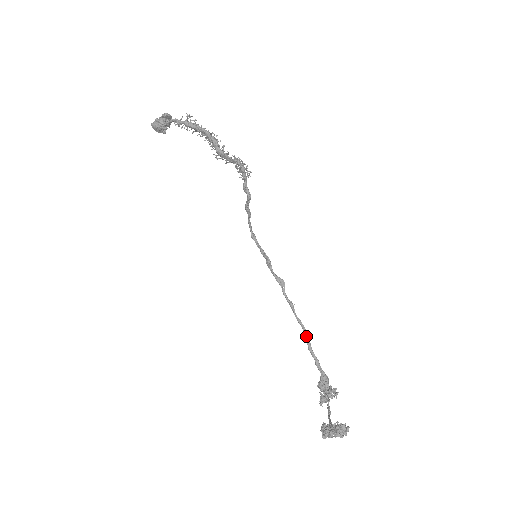
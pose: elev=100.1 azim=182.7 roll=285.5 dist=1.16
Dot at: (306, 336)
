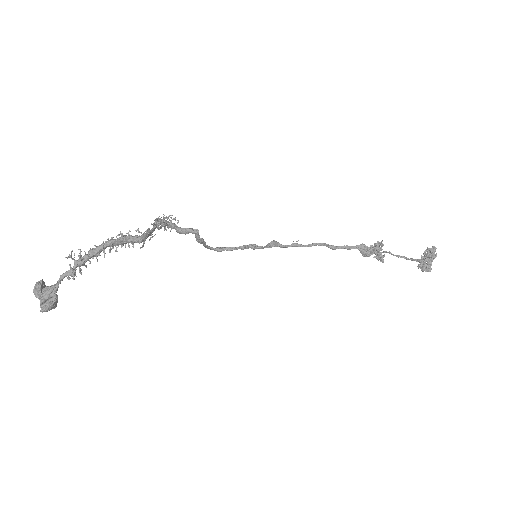
Dot at: occluded
